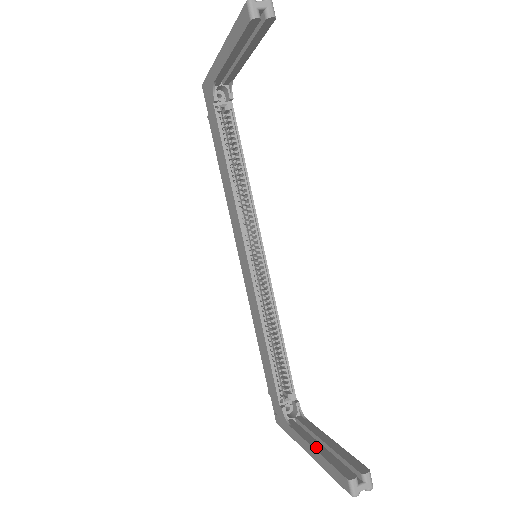
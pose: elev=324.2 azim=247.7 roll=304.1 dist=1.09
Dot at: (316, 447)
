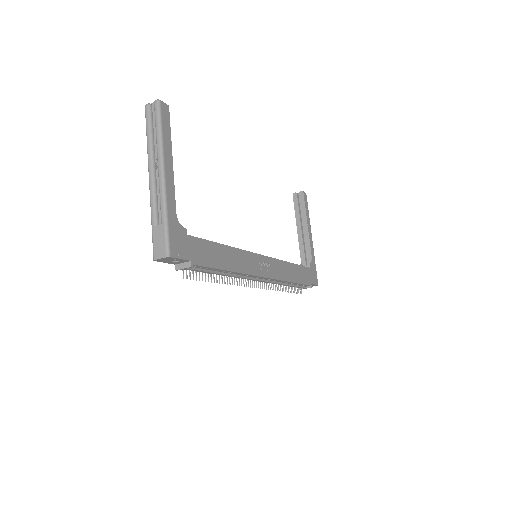
Dot at: occluded
